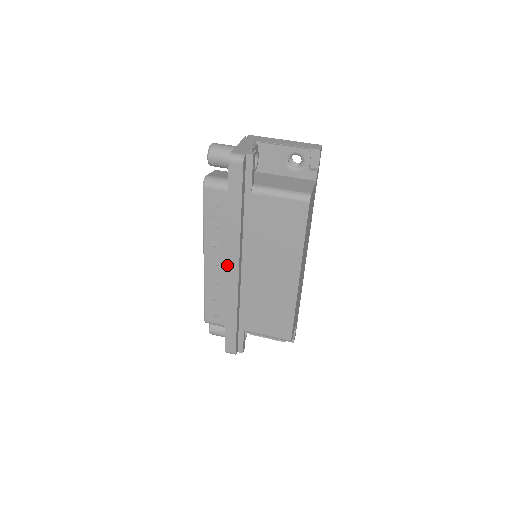
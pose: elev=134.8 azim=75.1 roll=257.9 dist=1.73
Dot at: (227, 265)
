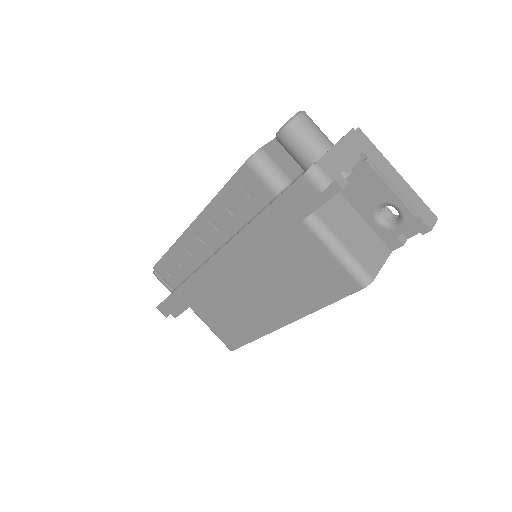
Dot at: (213, 257)
